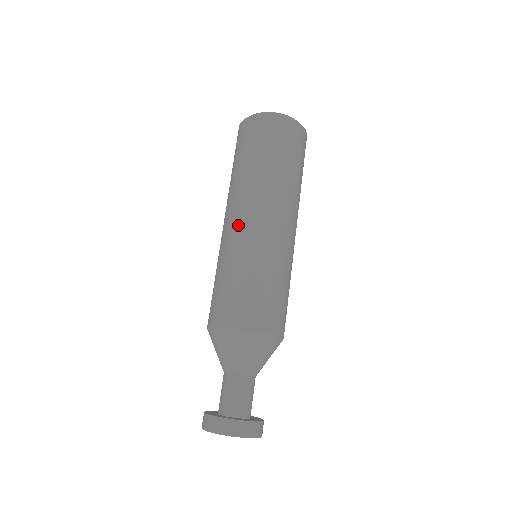
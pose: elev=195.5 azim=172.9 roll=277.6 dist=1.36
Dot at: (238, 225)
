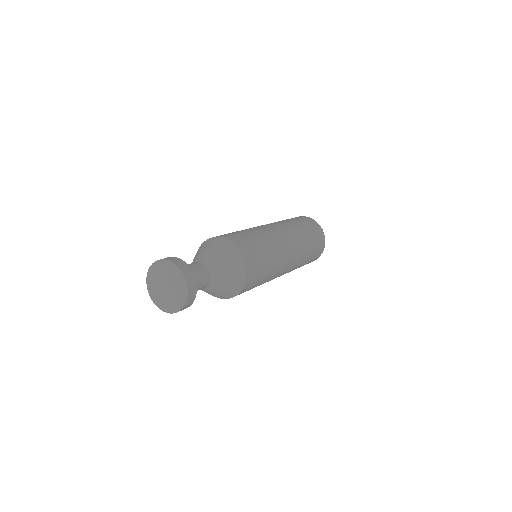
Dot at: (262, 226)
